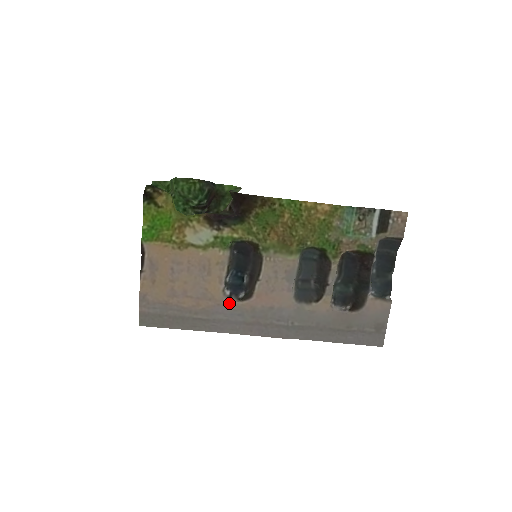
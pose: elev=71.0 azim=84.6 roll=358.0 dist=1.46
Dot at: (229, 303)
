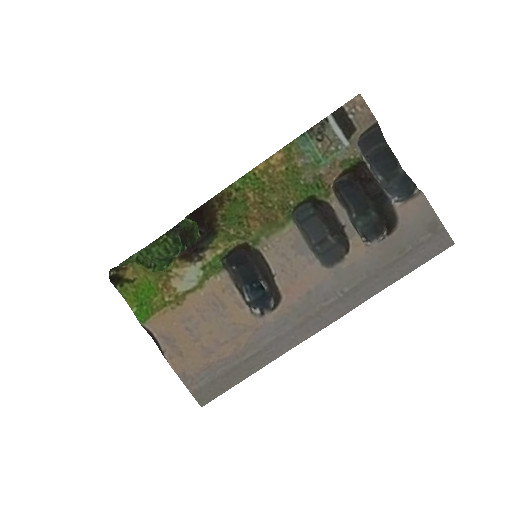
Dot at: (266, 320)
